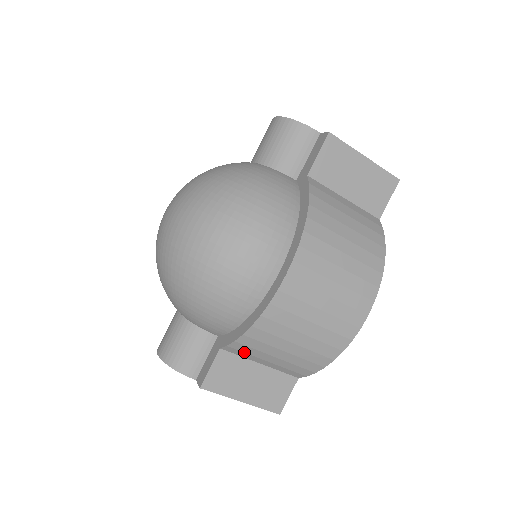
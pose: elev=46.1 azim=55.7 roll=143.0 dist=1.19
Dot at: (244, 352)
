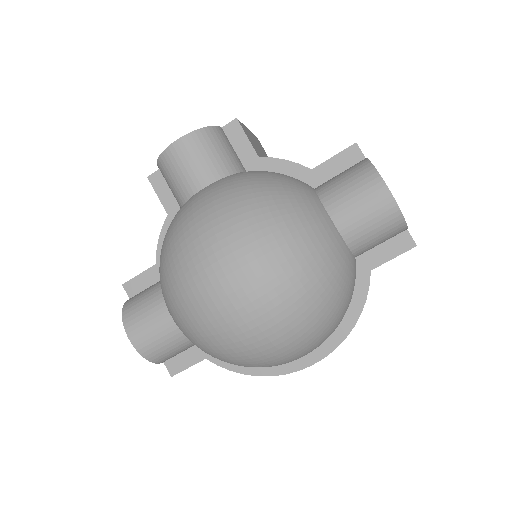
Dot at: occluded
